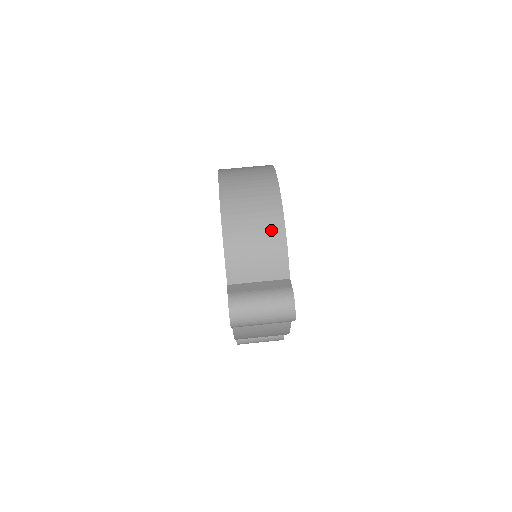
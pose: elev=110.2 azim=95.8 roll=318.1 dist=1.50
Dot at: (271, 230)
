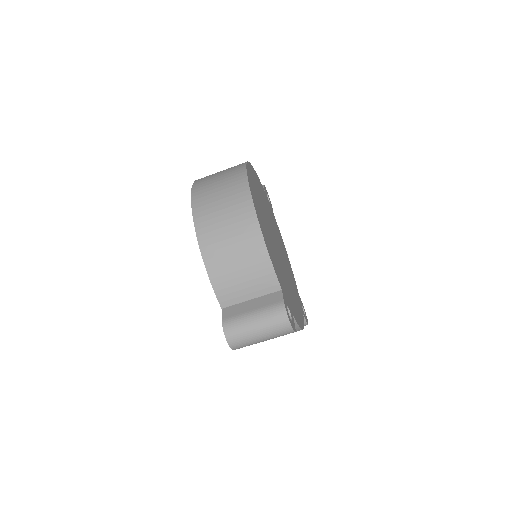
Dot at: (250, 246)
